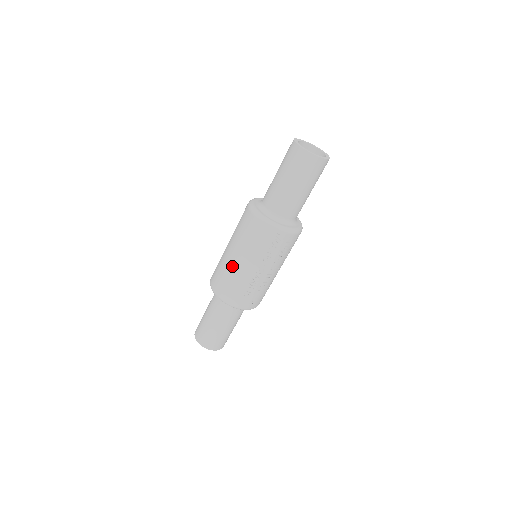
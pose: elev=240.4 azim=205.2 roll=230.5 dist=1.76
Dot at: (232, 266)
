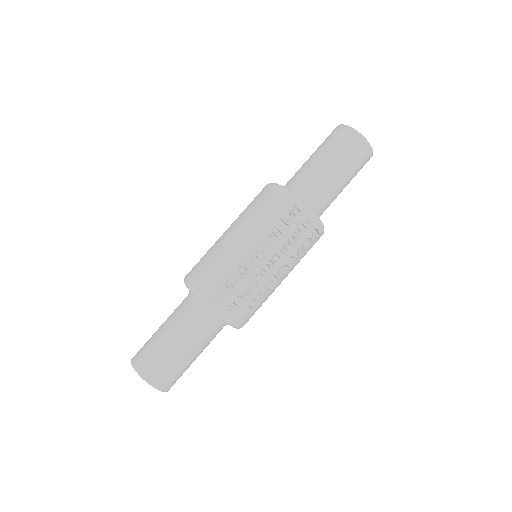
Dot at: (224, 243)
